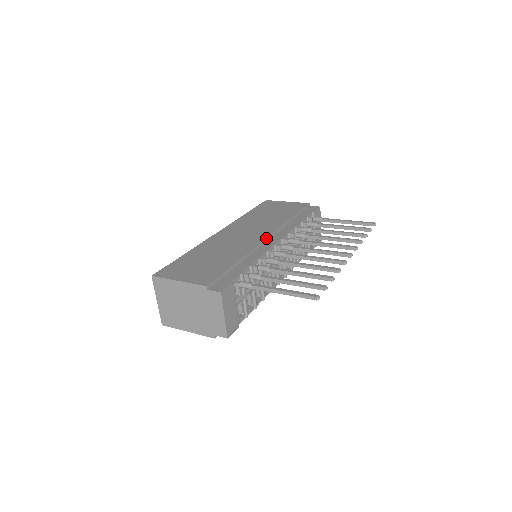
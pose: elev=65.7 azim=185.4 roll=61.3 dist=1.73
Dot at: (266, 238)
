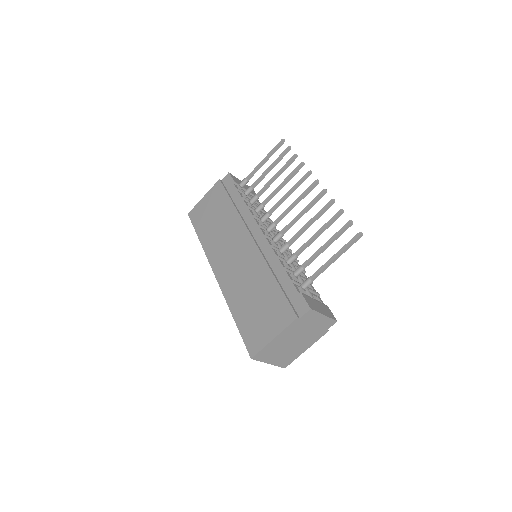
Dot at: (253, 240)
